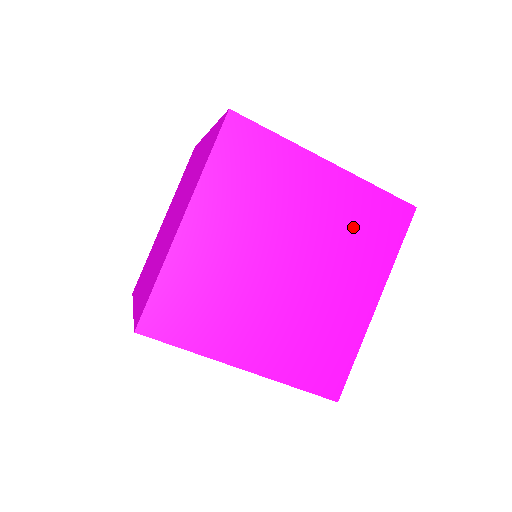
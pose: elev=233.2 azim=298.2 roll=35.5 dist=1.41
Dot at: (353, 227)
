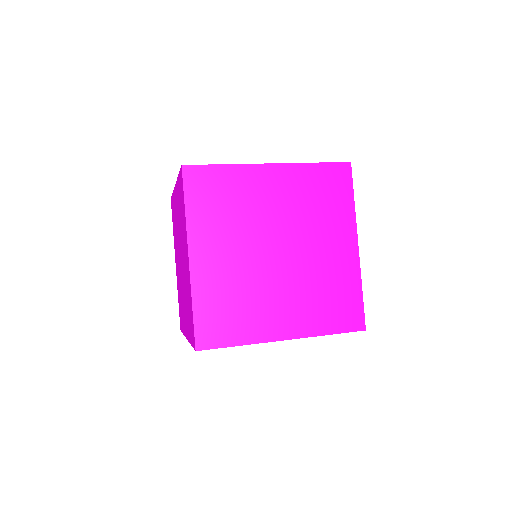
Dot at: (327, 287)
